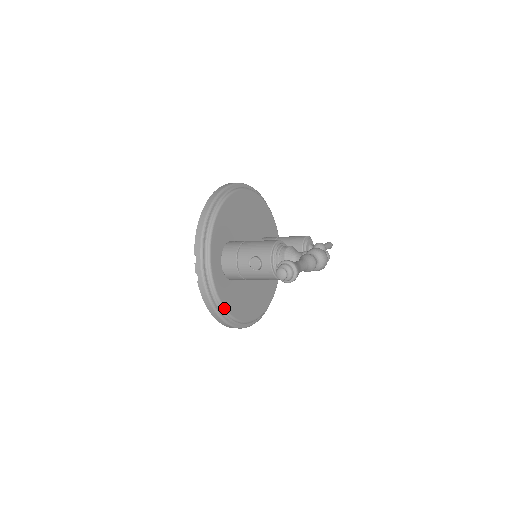
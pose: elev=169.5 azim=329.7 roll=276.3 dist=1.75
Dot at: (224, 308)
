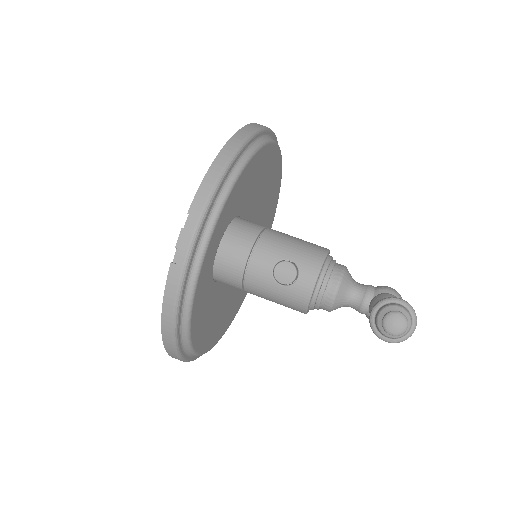
Dot at: (189, 325)
